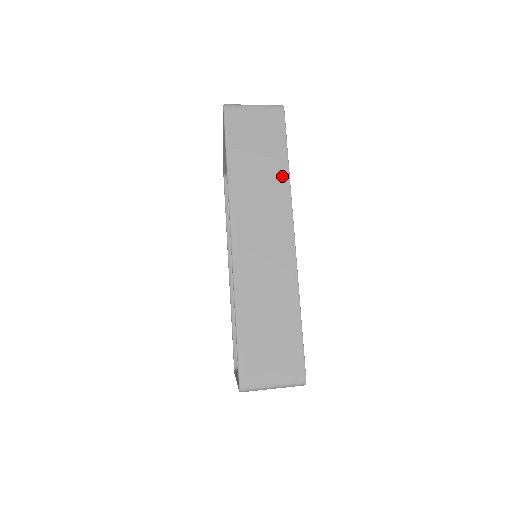
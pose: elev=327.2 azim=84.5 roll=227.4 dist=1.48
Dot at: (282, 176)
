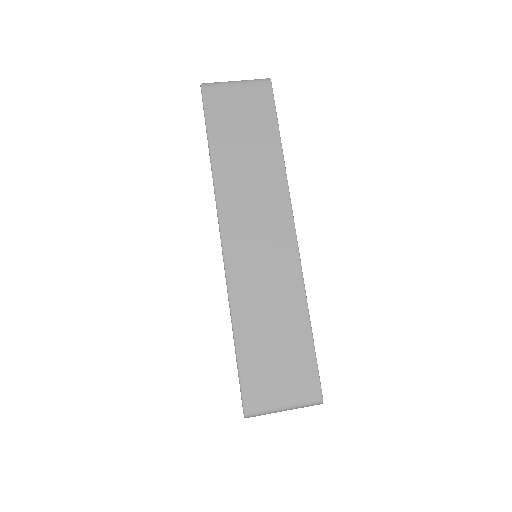
Dot at: (275, 160)
